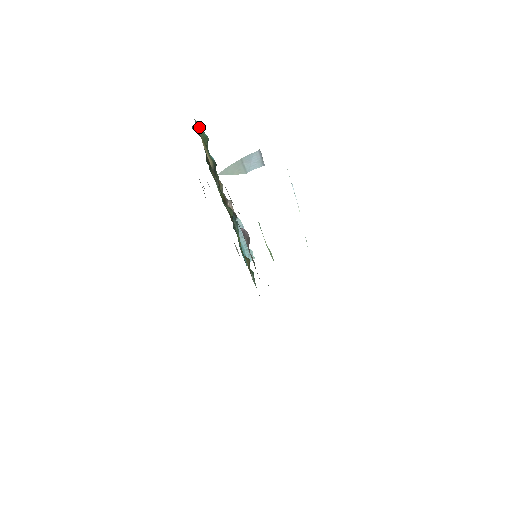
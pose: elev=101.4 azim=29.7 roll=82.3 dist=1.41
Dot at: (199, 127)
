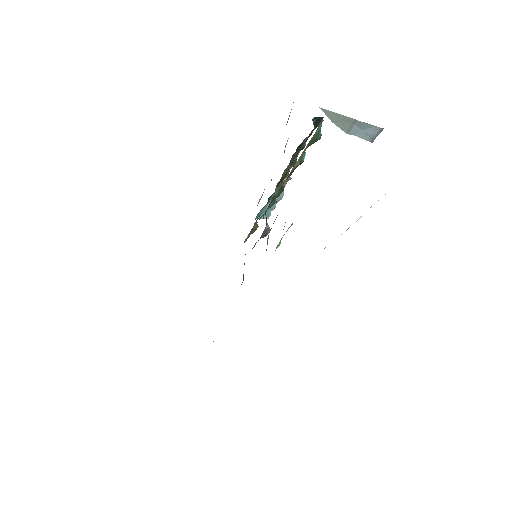
Dot at: (320, 127)
